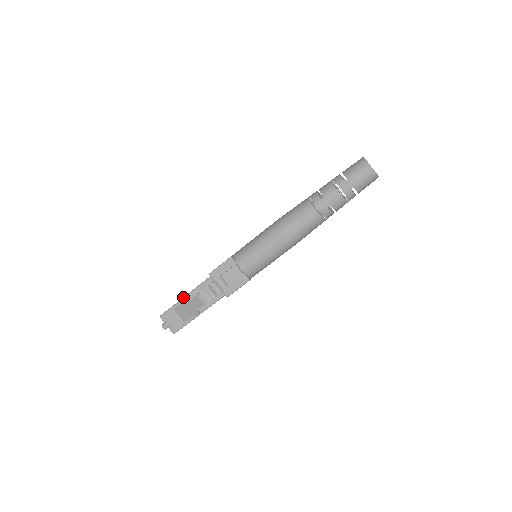
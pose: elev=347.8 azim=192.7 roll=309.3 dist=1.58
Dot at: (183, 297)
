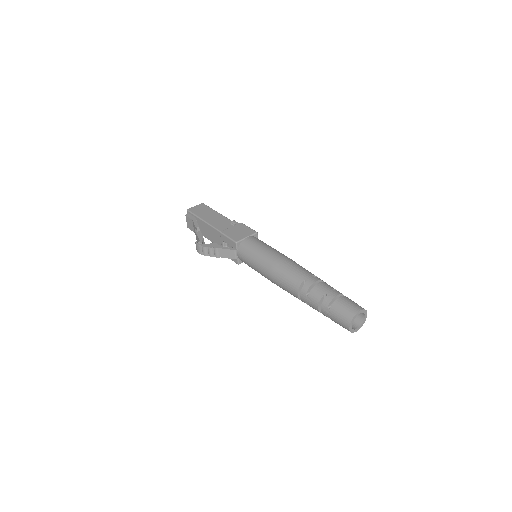
Dot at: (203, 219)
